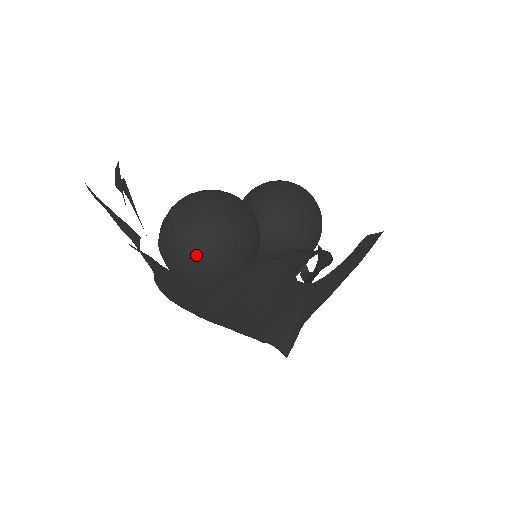
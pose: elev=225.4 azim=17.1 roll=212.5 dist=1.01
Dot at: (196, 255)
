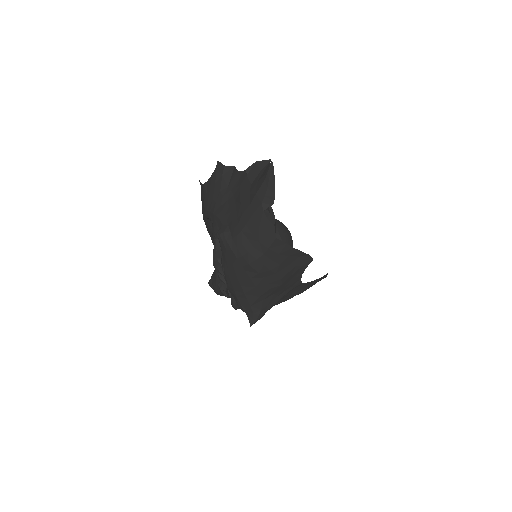
Dot at: occluded
